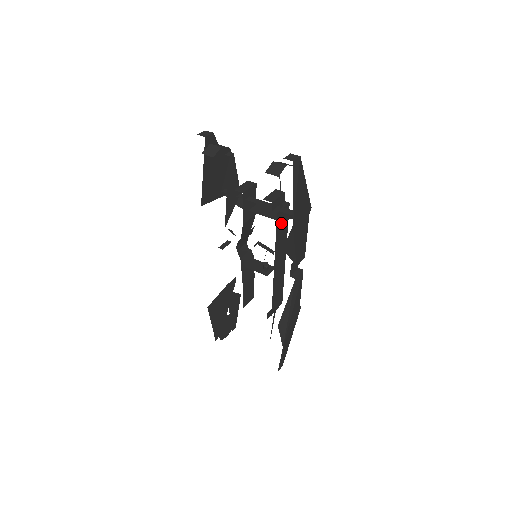
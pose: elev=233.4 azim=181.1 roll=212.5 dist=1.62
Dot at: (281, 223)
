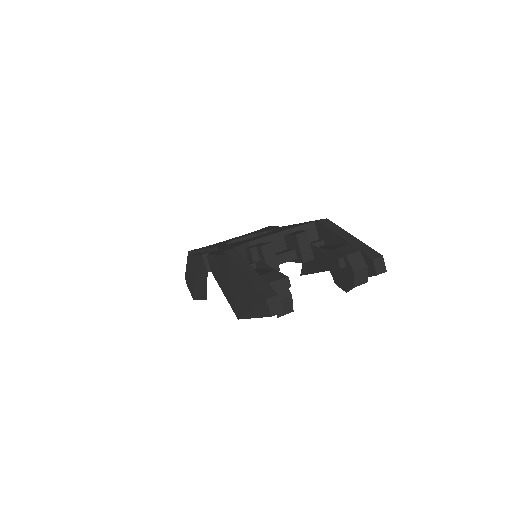
Dot at: occluded
